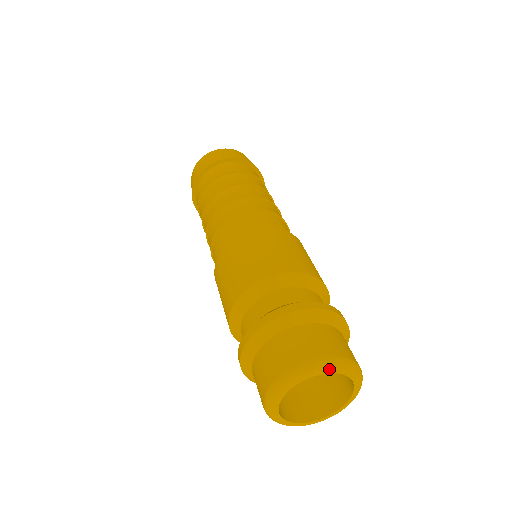
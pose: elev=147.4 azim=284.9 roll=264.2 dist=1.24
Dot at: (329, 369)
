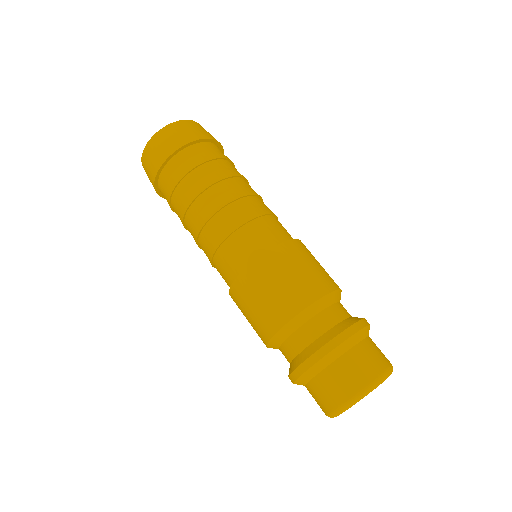
Dot at: (378, 385)
